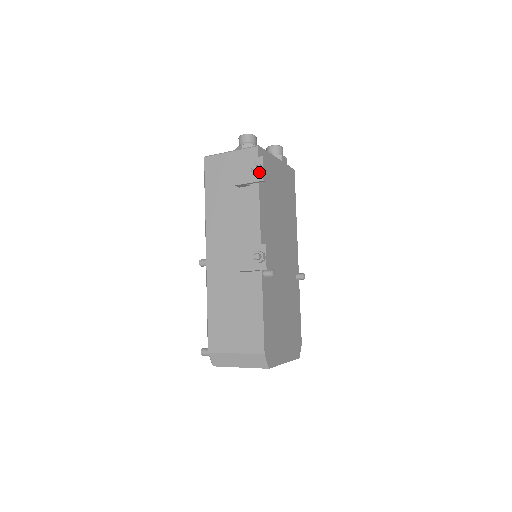
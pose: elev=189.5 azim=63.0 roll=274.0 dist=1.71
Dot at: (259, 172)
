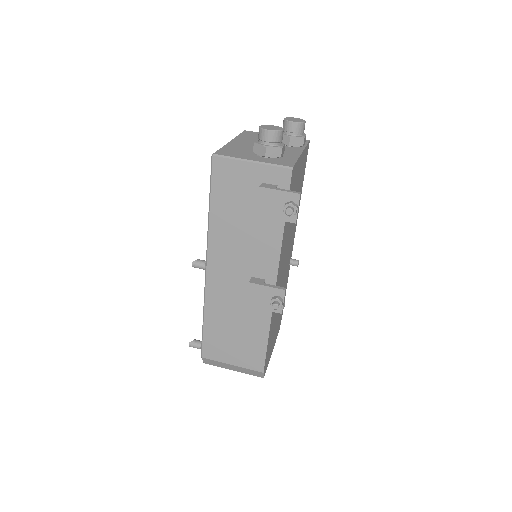
Dot at: (293, 214)
